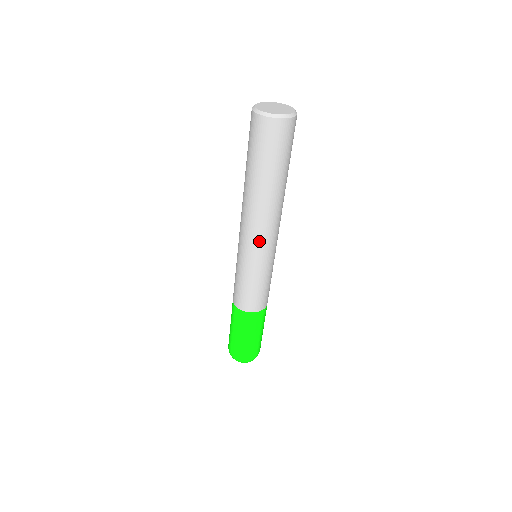
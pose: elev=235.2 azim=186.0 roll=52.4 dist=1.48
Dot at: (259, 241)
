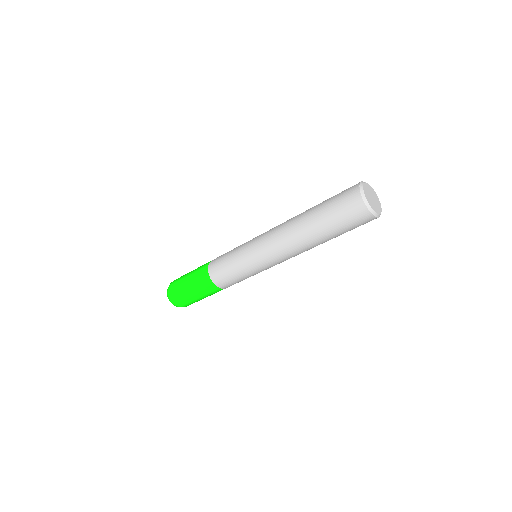
Dot at: occluded
